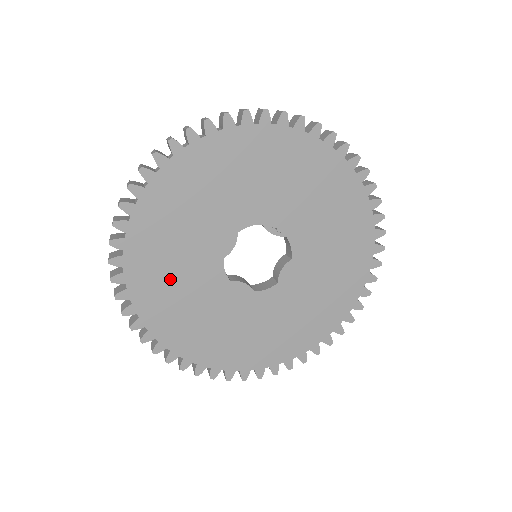
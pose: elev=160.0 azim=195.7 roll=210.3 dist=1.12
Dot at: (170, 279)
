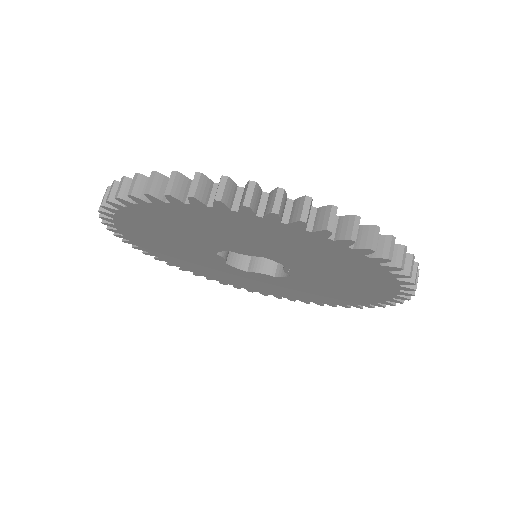
Dot at: (171, 228)
